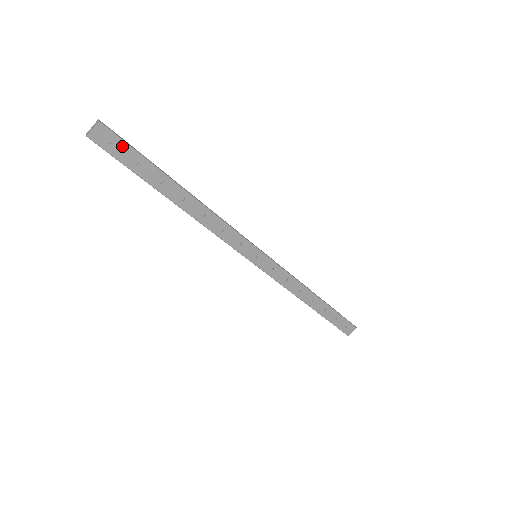
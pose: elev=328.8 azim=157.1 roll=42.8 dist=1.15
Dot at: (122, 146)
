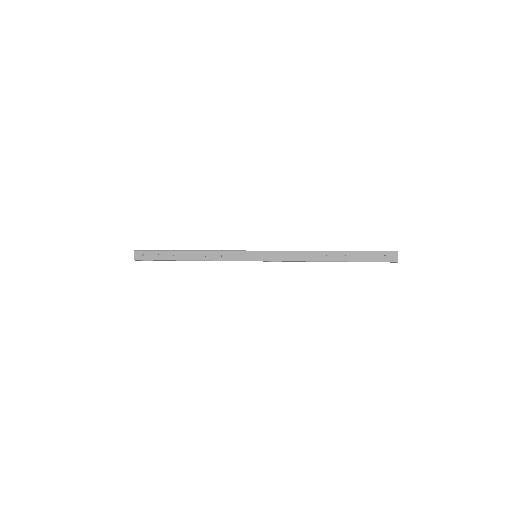
Dot at: (148, 253)
